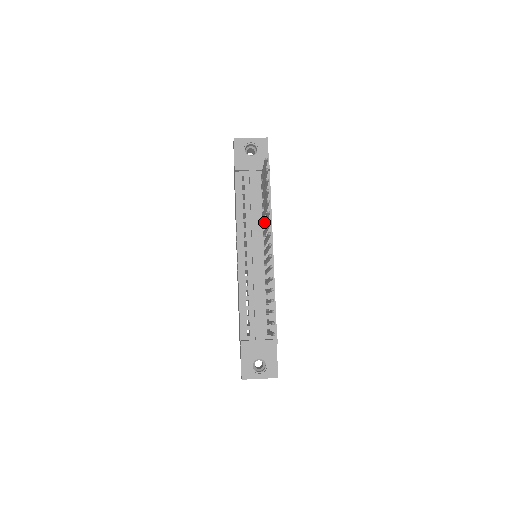
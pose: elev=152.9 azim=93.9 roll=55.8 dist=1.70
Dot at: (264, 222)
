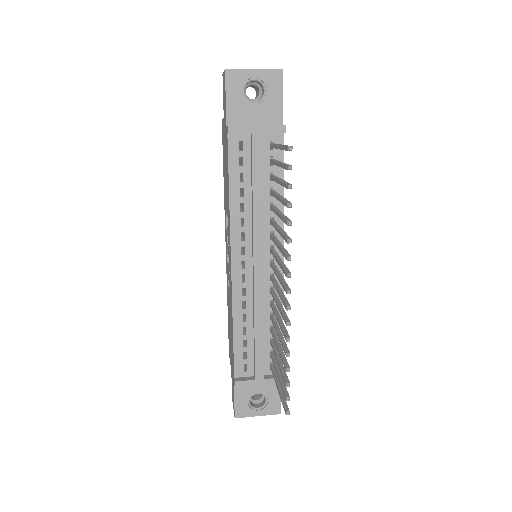
Dot at: (274, 227)
